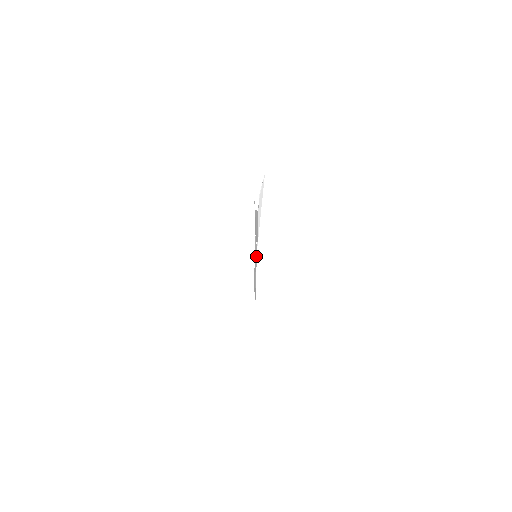
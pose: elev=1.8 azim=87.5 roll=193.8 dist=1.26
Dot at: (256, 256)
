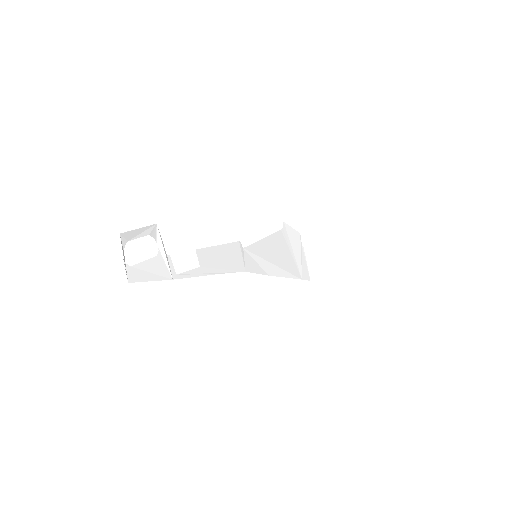
Dot at: (298, 241)
